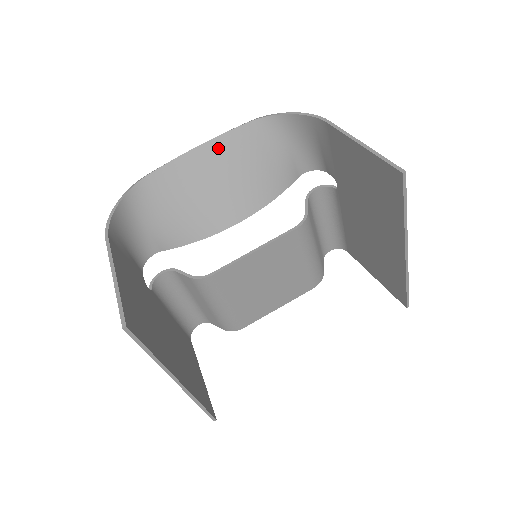
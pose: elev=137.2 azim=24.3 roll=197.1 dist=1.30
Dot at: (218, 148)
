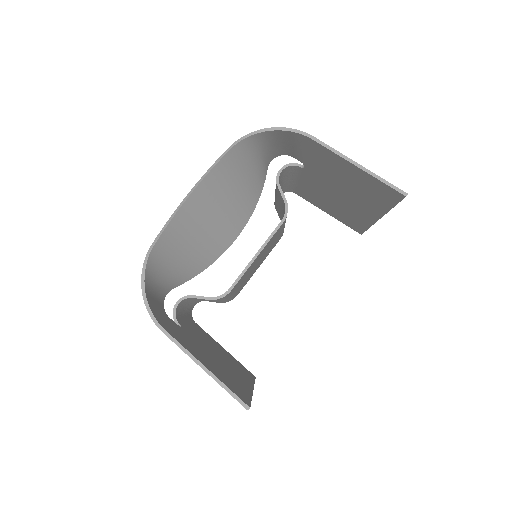
Dot at: (208, 186)
